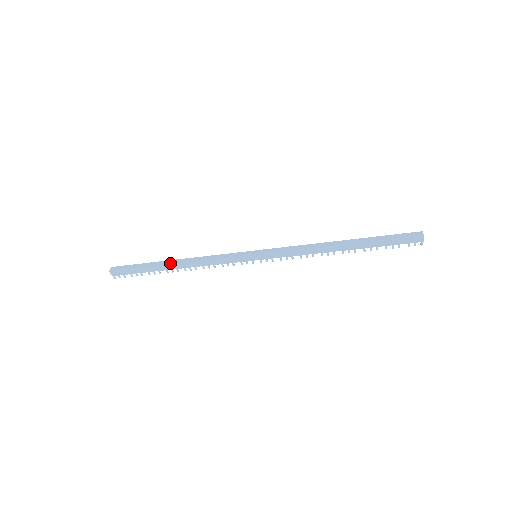
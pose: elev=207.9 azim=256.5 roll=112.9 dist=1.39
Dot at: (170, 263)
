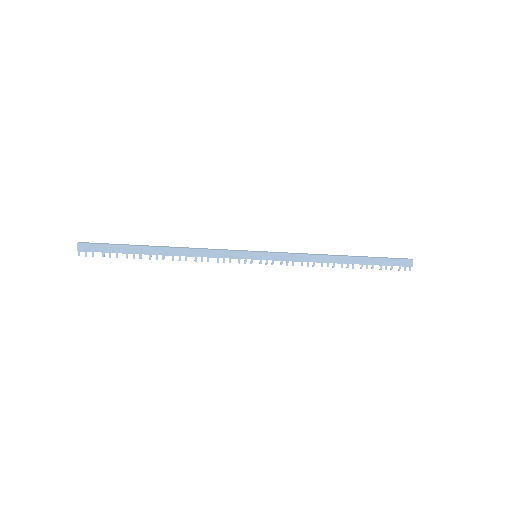
Dot at: (158, 246)
